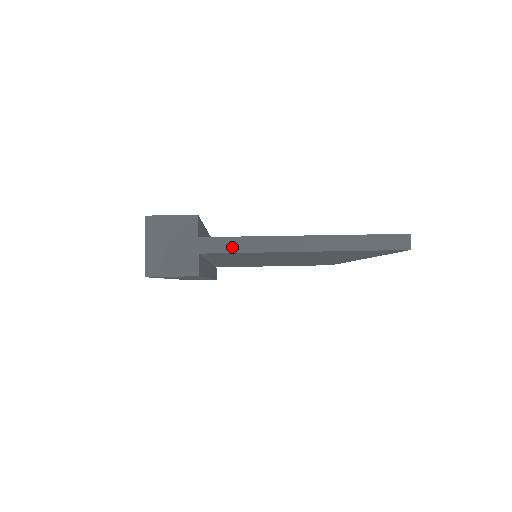
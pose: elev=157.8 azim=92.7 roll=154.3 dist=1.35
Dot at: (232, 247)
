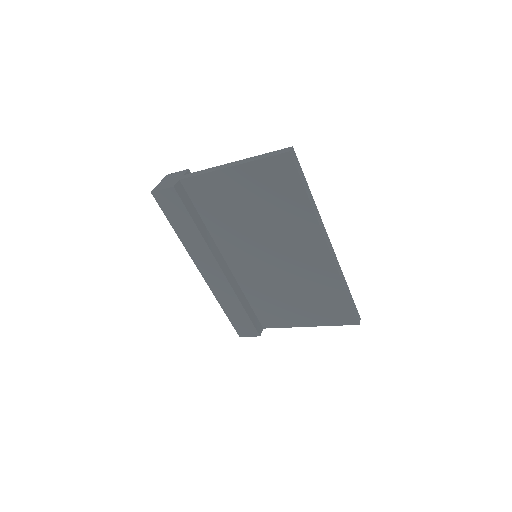
Dot at: (196, 174)
